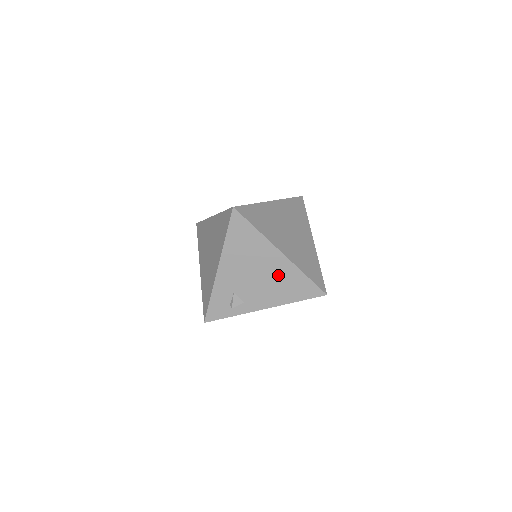
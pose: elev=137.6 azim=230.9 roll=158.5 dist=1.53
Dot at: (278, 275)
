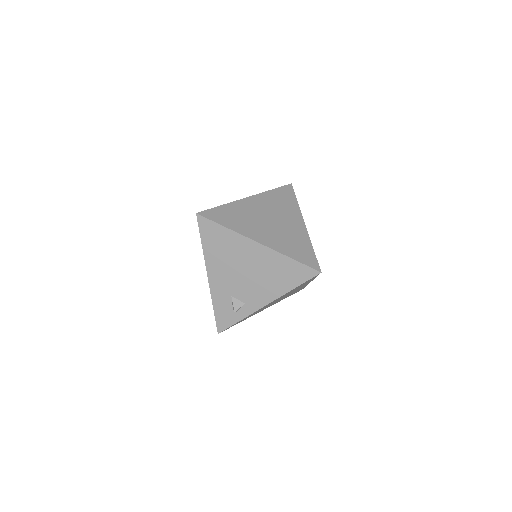
Dot at: (264, 266)
